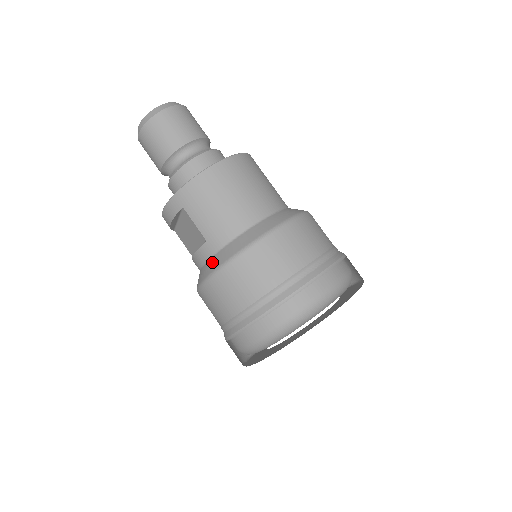
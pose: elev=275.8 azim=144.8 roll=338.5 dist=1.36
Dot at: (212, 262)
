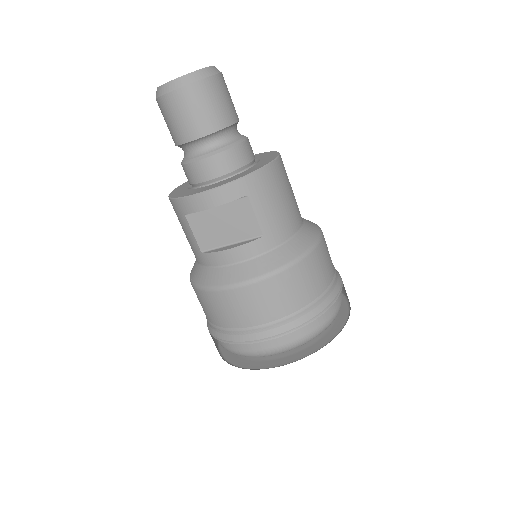
Dot at: (268, 259)
